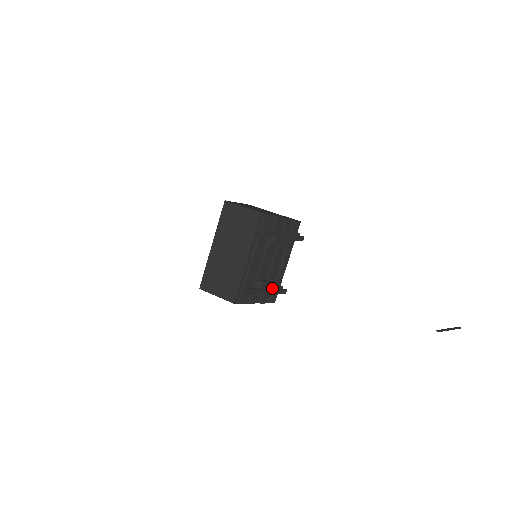
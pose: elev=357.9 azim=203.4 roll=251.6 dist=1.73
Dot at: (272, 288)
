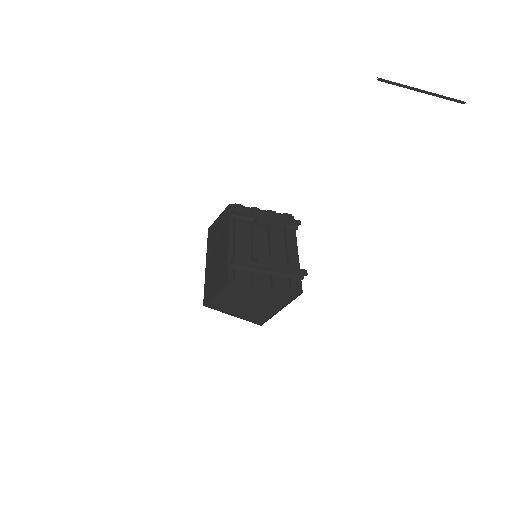
Dot at: (278, 265)
